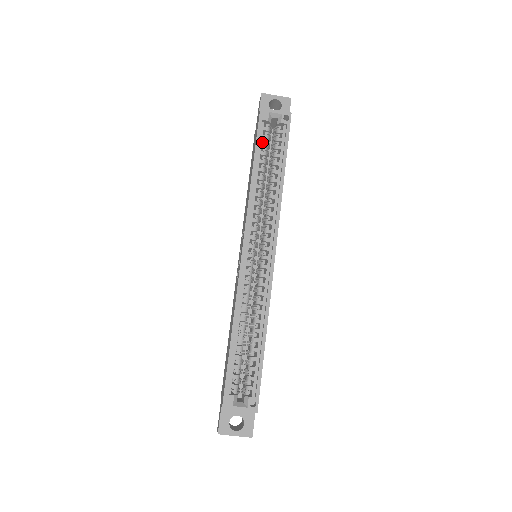
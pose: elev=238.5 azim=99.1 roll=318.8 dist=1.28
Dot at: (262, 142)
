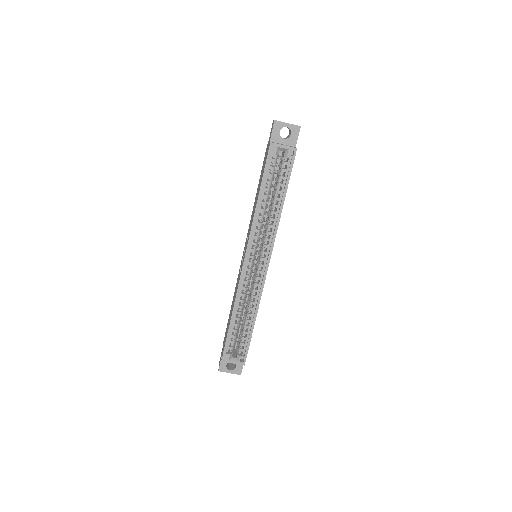
Dot at: occluded
